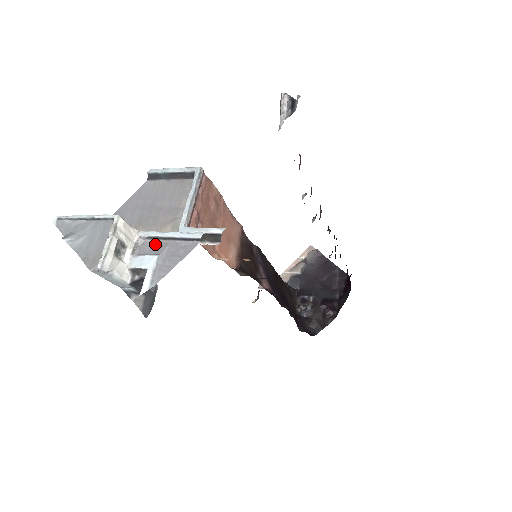
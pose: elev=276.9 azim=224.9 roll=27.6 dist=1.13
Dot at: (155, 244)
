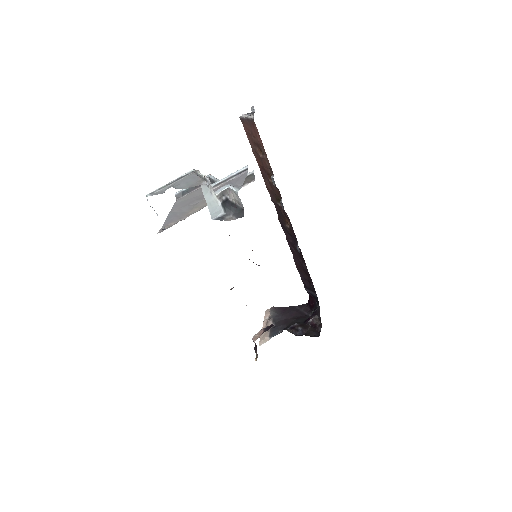
Dot at: (221, 186)
